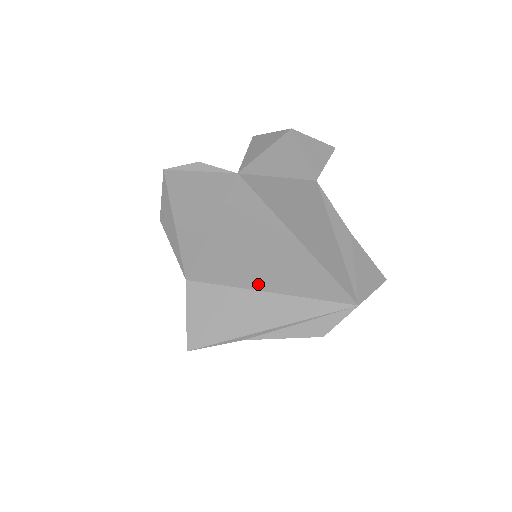
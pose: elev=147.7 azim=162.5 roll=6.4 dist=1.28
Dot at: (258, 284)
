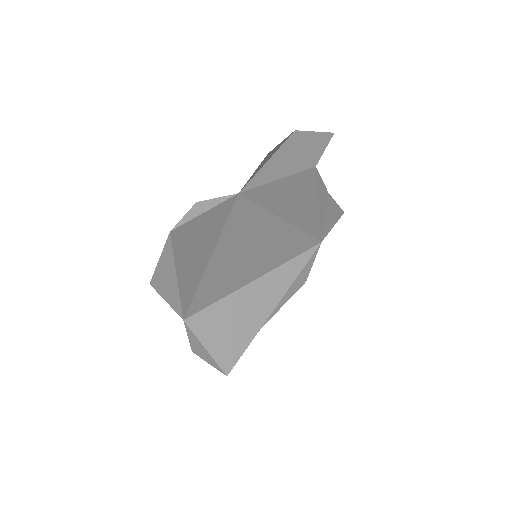
Dot at: (250, 277)
